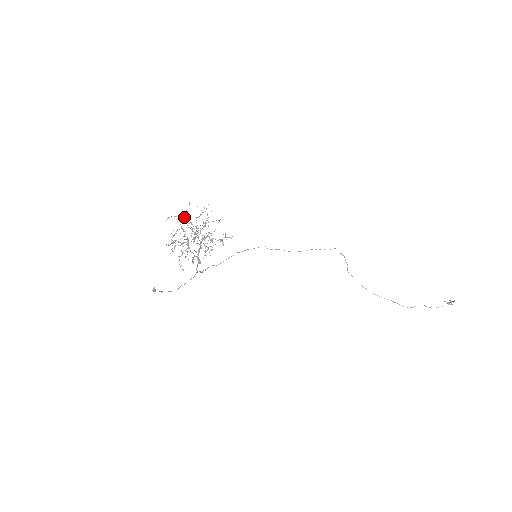
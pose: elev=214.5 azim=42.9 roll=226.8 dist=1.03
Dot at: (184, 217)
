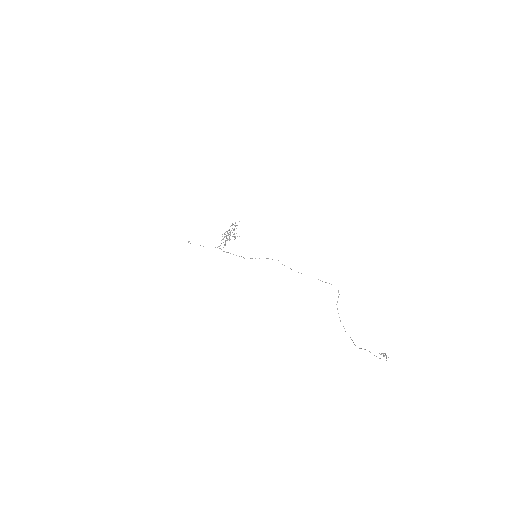
Dot at: occluded
